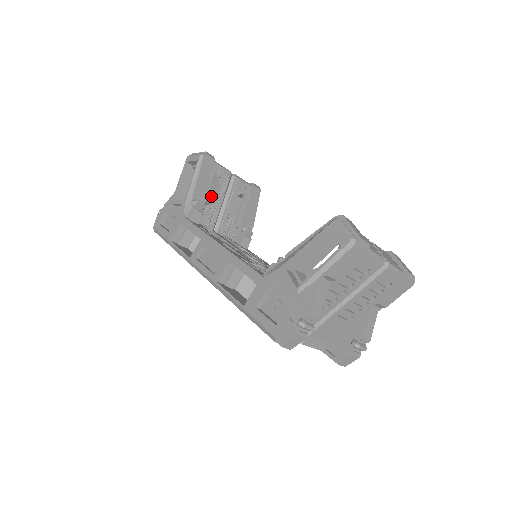
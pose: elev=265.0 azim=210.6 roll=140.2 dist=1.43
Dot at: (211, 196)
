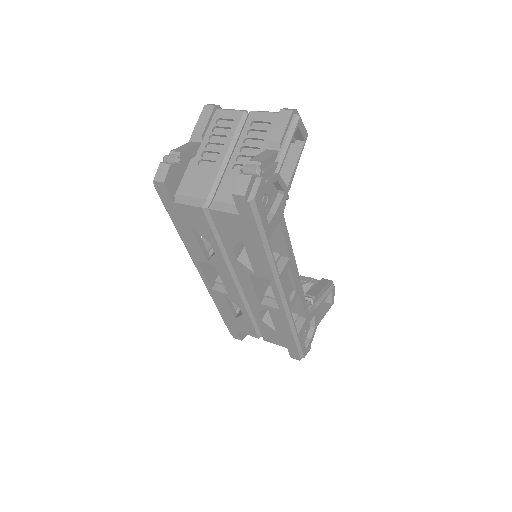
Dot at: occluded
